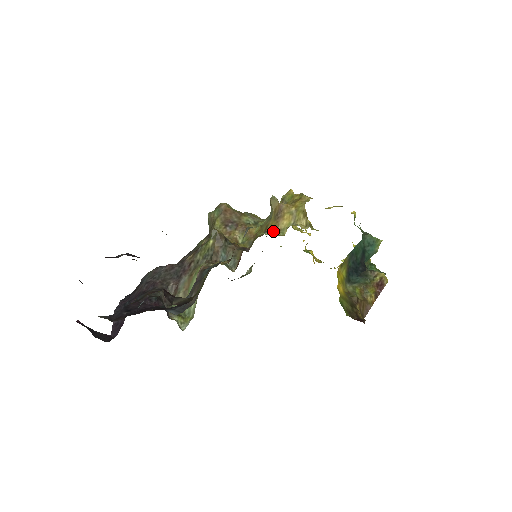
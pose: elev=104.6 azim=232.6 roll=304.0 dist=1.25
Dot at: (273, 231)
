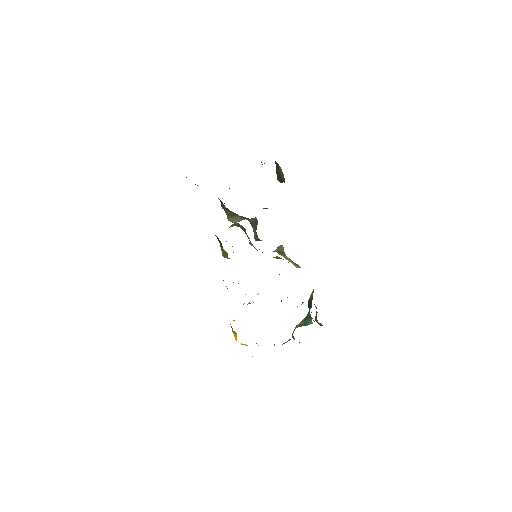
Dot at: (278, 253)
